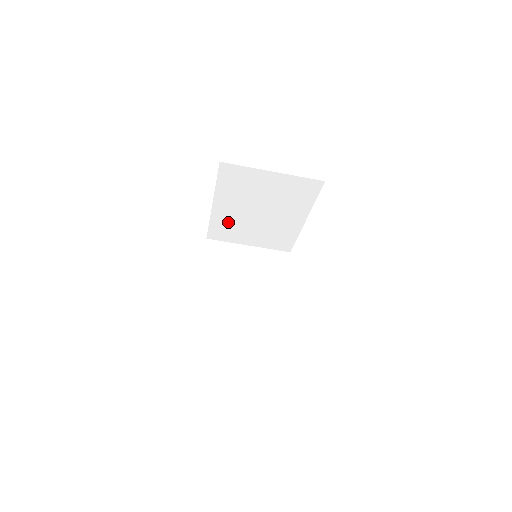
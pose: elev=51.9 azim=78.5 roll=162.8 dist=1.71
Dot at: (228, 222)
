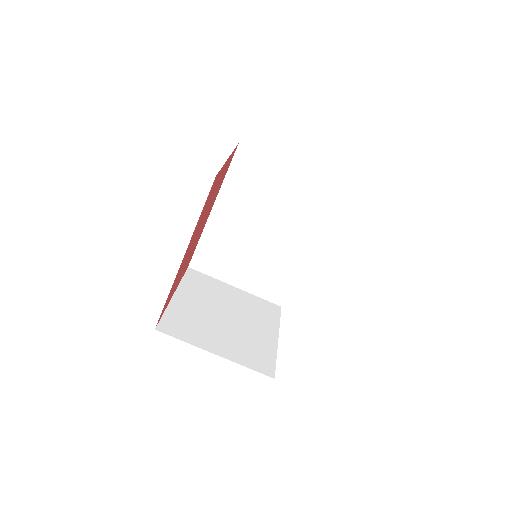
Dot at: (222, 242)
